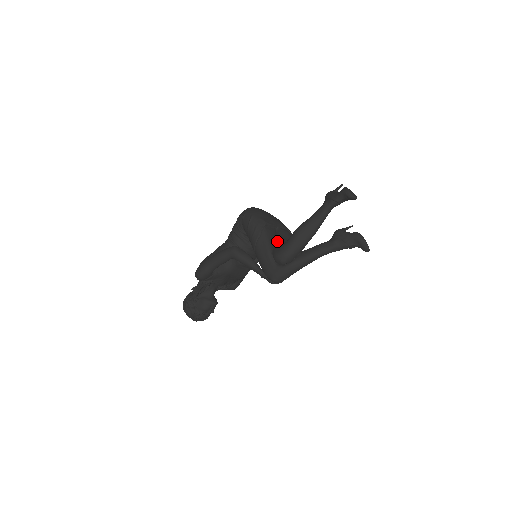
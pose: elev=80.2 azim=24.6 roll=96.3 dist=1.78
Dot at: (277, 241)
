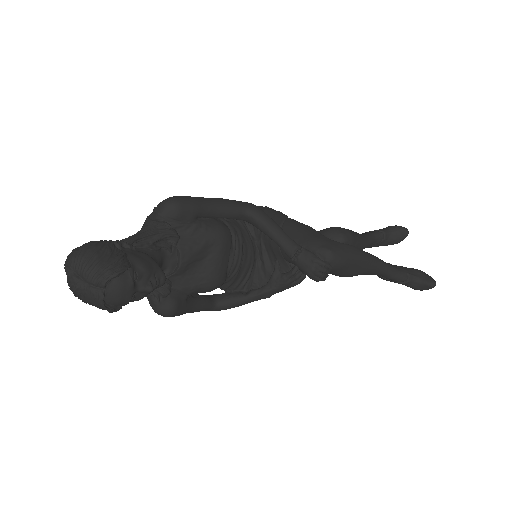
Dot at: occluded
